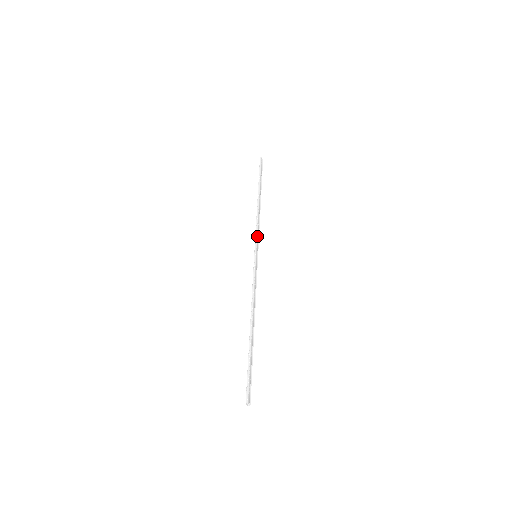
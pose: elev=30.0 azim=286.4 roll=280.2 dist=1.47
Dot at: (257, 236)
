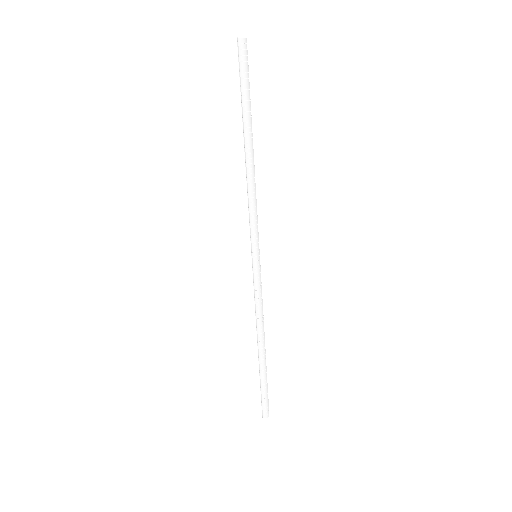
Dot at: (251, 226)
